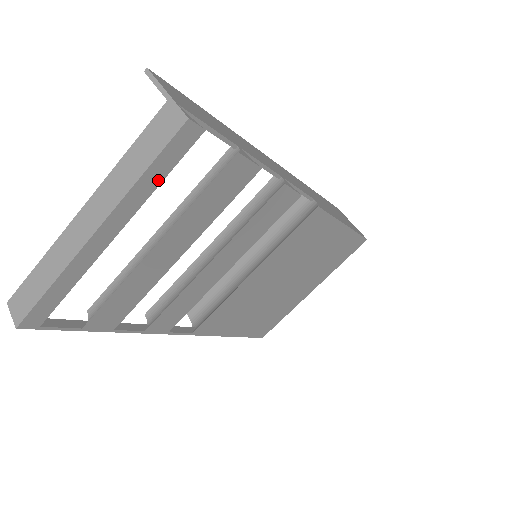
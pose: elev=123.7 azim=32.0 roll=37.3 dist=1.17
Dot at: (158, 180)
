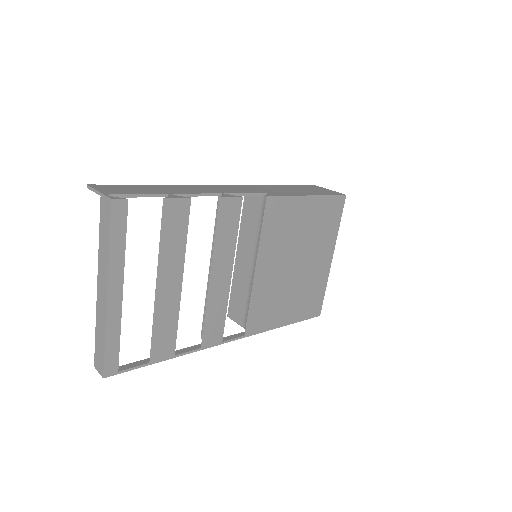
Dot at: (122, 243)
